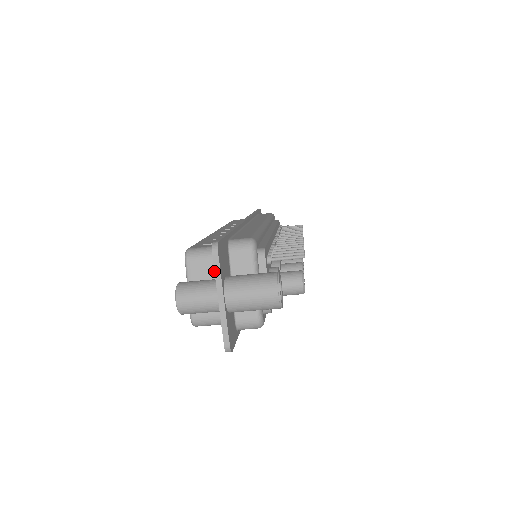
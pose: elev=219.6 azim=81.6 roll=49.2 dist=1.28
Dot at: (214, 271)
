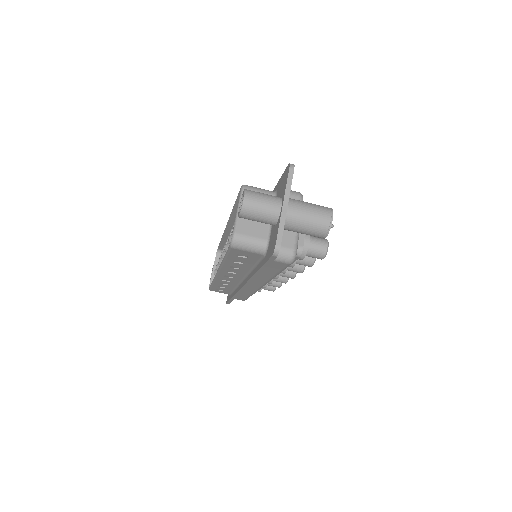
Dot at: (287, 181)
